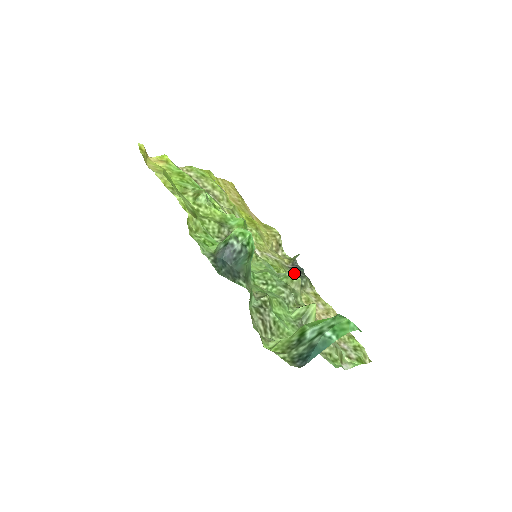
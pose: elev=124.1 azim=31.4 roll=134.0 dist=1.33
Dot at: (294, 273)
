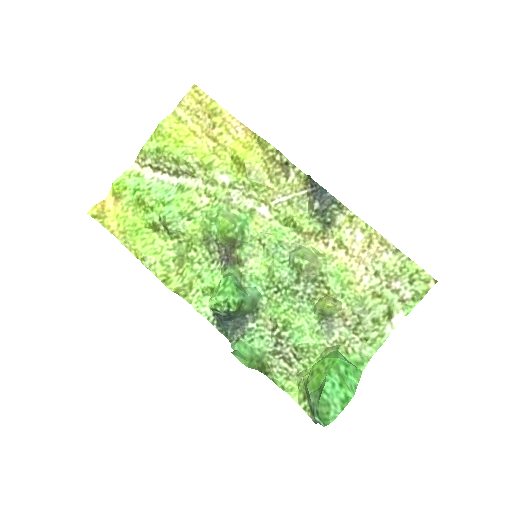
Dot at: (314, 210)
